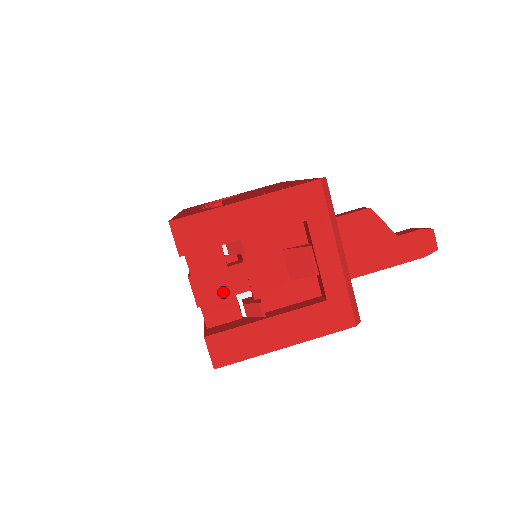
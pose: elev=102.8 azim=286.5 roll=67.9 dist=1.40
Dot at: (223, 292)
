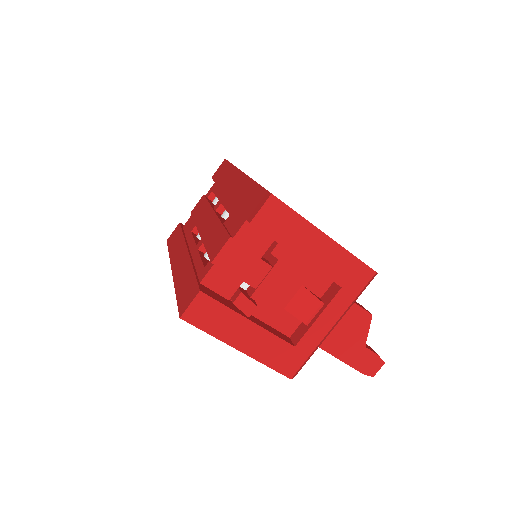
Dot at: (238, 271)
